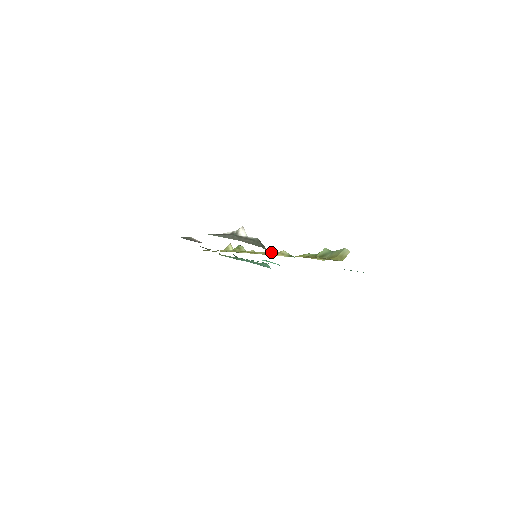
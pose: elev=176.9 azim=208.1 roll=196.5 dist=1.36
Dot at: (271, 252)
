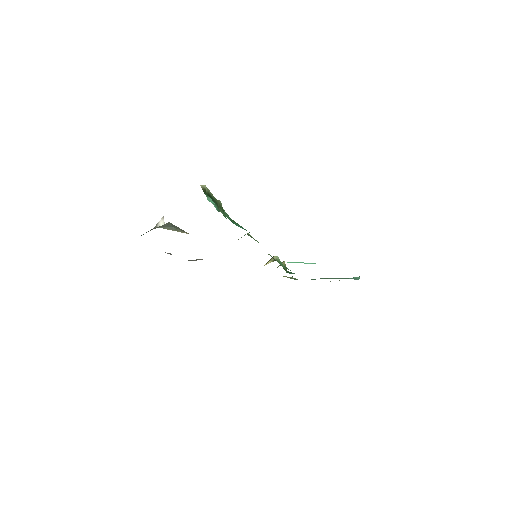
Dot at: occluded
